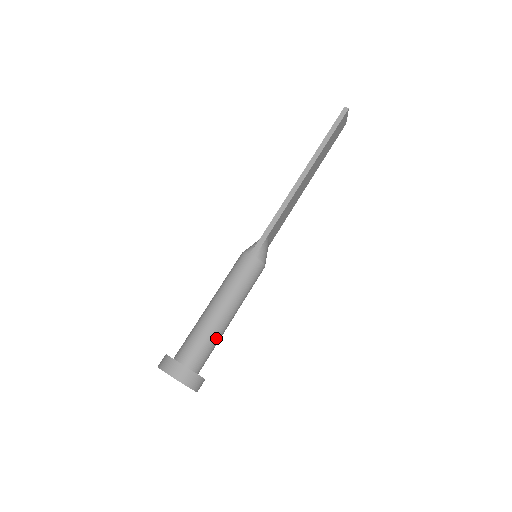
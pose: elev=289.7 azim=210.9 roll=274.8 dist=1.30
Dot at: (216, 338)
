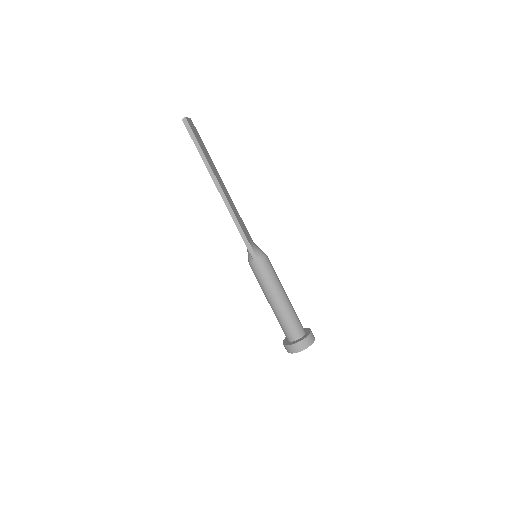
Dot at: (293, 312)
